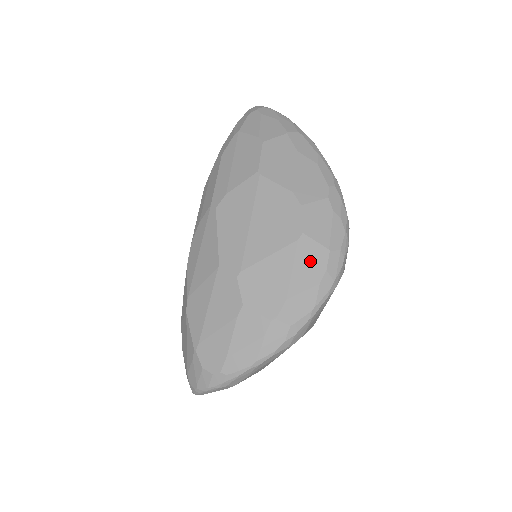
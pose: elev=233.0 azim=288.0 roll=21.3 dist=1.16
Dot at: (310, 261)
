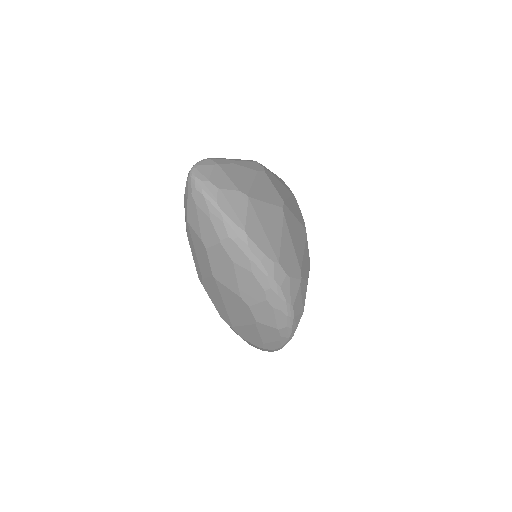
Dot at: (268, 332)
